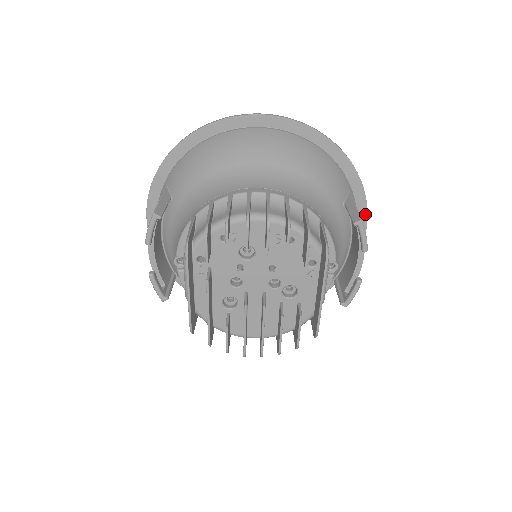
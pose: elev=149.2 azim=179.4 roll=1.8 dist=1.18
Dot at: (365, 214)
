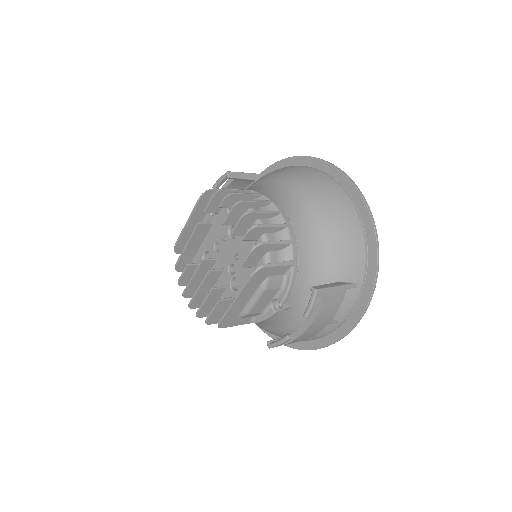
Dot at: (359, 316)
